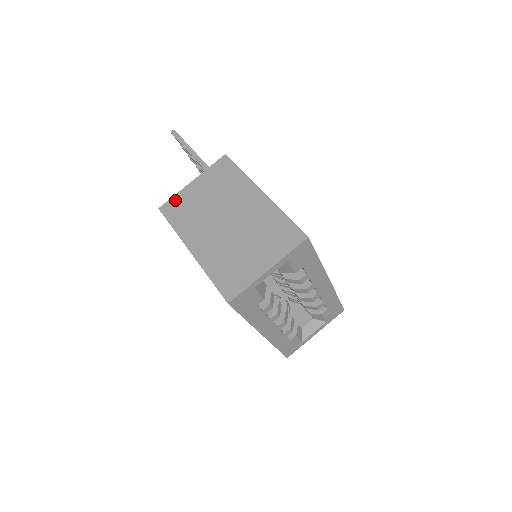
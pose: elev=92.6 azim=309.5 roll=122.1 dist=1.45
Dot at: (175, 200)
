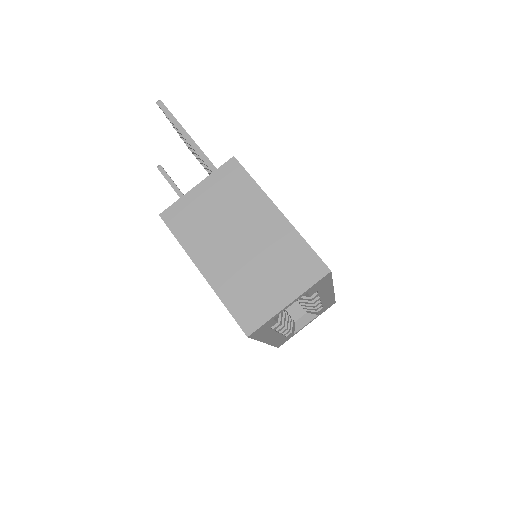
Dot at: (178, 207)
